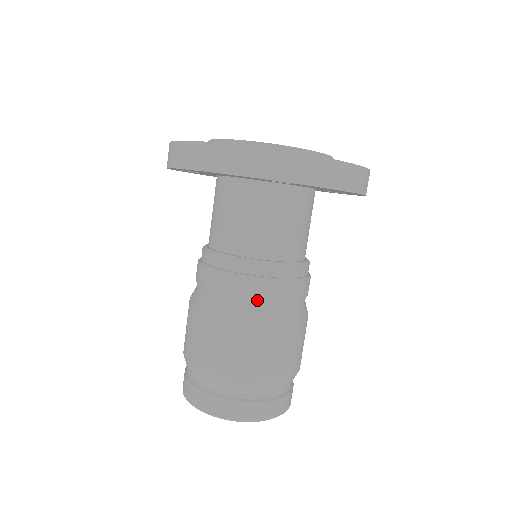
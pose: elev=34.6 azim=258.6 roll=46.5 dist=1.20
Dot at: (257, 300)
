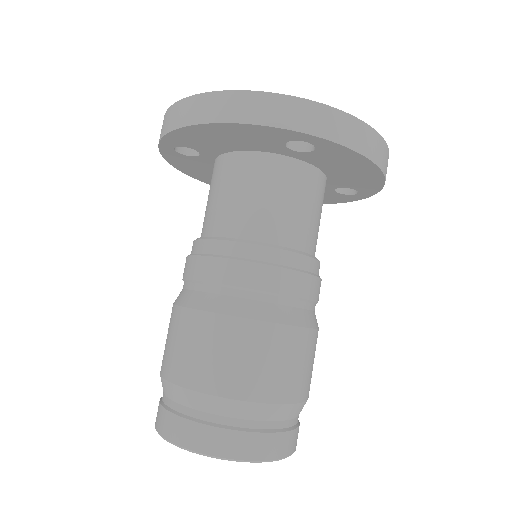
Dot at: (265, 292)
